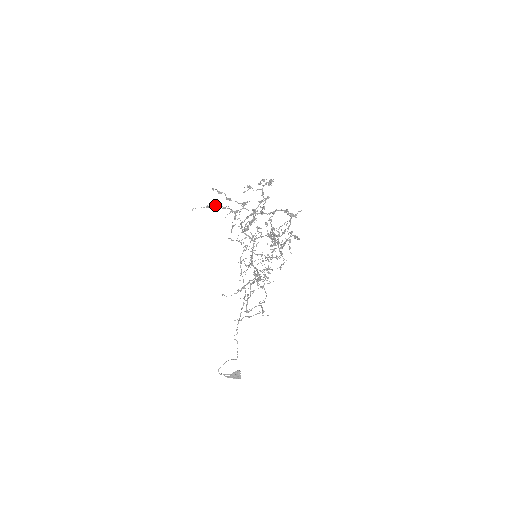
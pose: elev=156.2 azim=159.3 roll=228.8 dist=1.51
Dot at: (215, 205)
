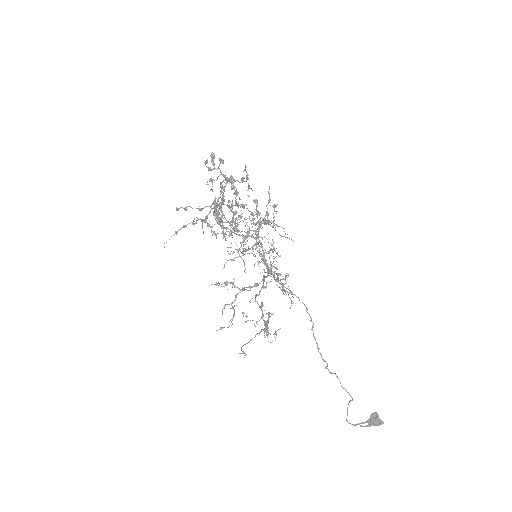
Dot at: (184, 226)
